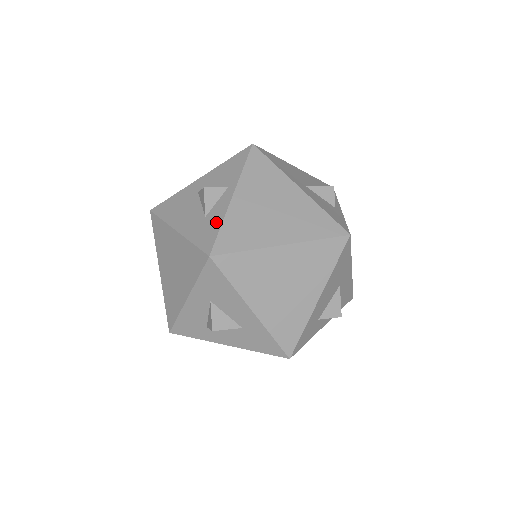
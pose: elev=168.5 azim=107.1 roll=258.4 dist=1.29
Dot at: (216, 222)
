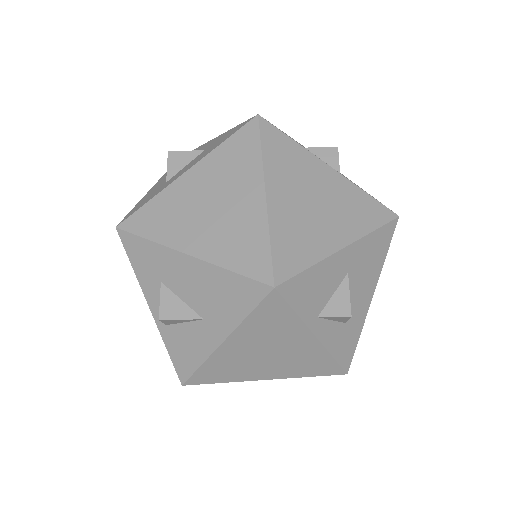
Dot at: occluded
